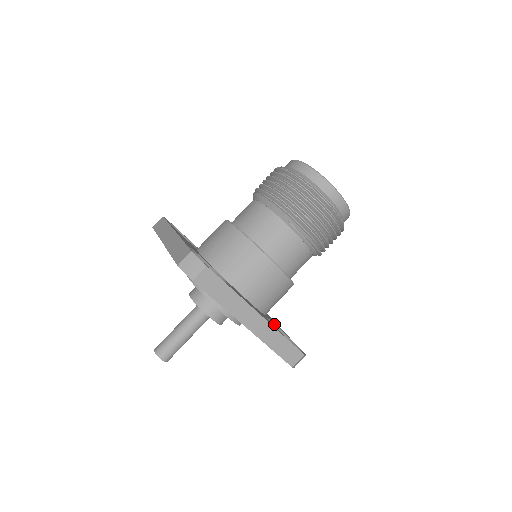
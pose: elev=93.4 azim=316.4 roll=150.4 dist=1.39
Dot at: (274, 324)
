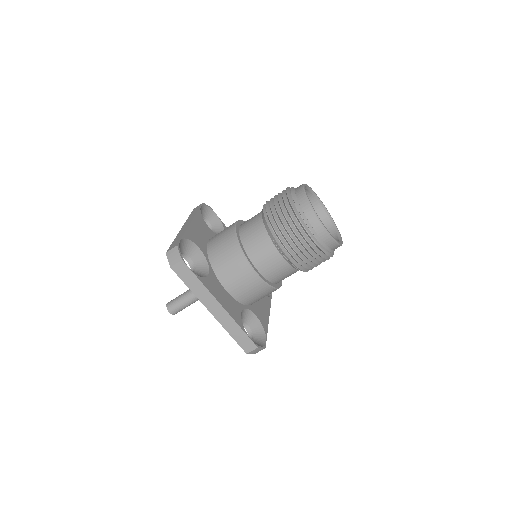
Dot at: (255, 315)
